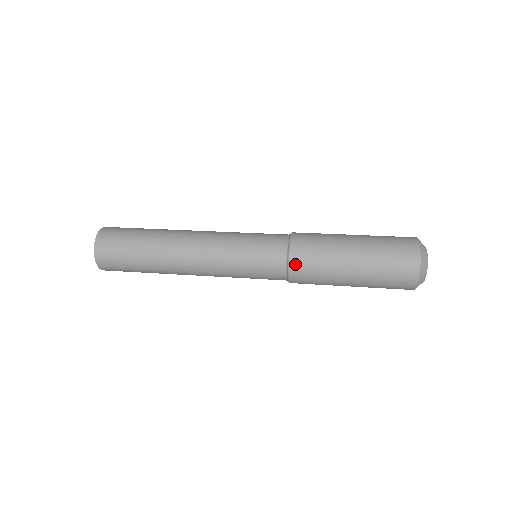
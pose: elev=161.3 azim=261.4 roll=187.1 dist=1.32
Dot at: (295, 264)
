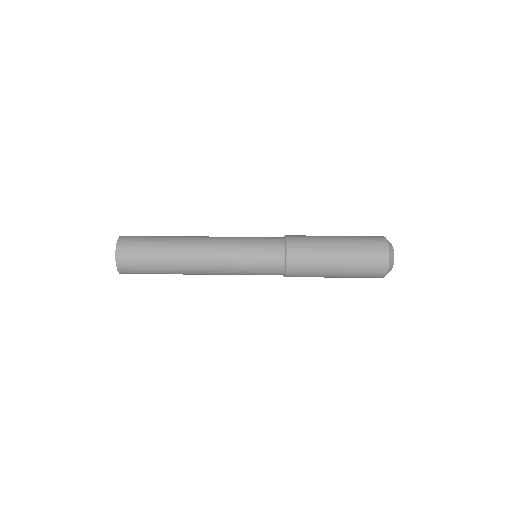
Dot at: (291, 239)
